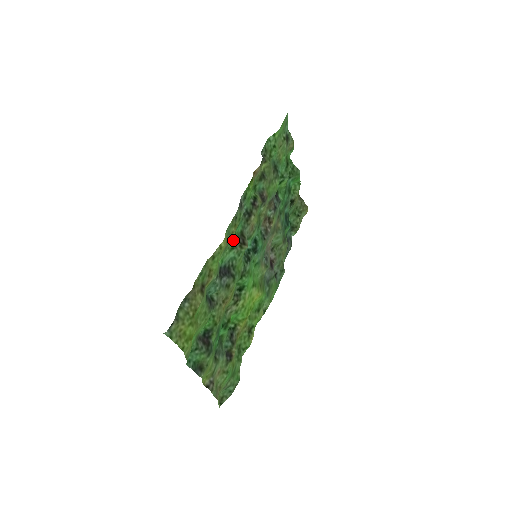
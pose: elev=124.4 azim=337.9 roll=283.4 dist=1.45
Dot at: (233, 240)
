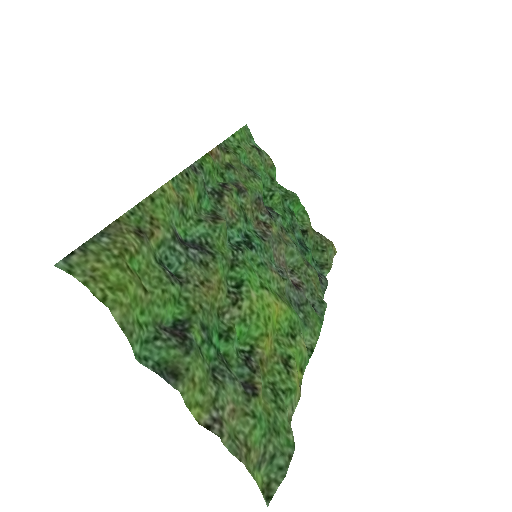
Dot at: (199, 214)
